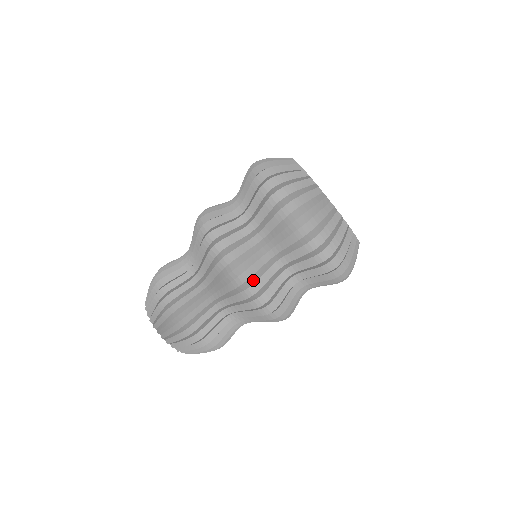
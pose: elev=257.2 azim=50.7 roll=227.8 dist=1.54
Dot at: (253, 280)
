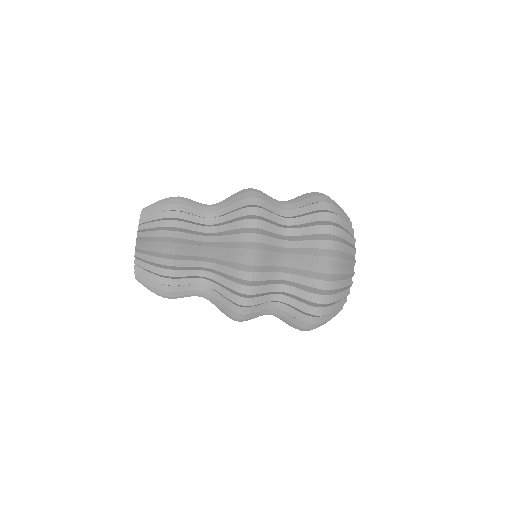
Dot at: (249, 313)
